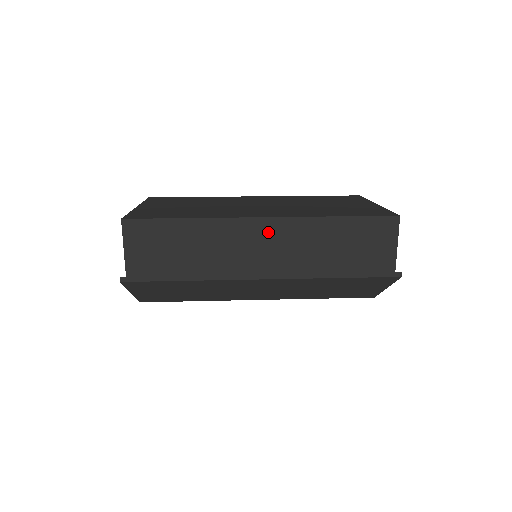
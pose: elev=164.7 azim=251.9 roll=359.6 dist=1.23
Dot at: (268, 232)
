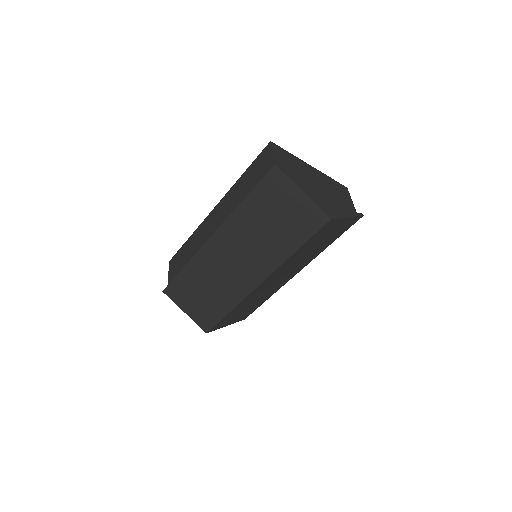
Dot at: (216, 213)
